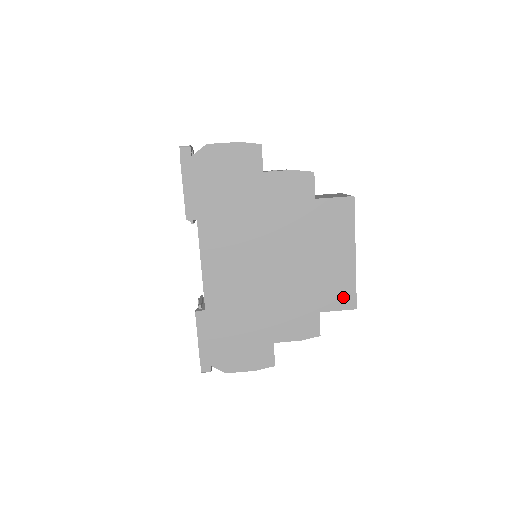
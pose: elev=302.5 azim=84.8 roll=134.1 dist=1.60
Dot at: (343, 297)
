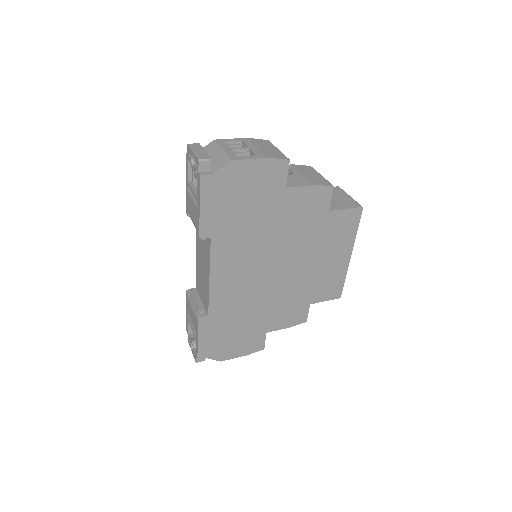
Dot at: (332, 290)
